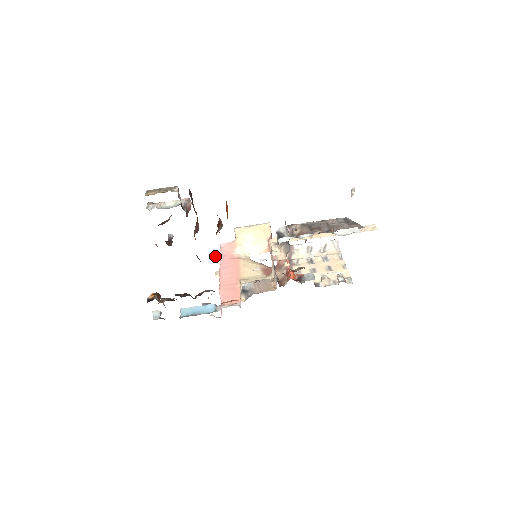
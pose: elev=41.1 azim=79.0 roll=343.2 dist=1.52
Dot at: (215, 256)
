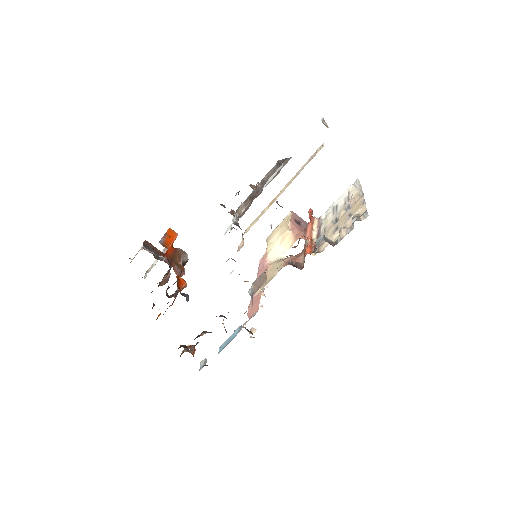
Dot at: occluded
